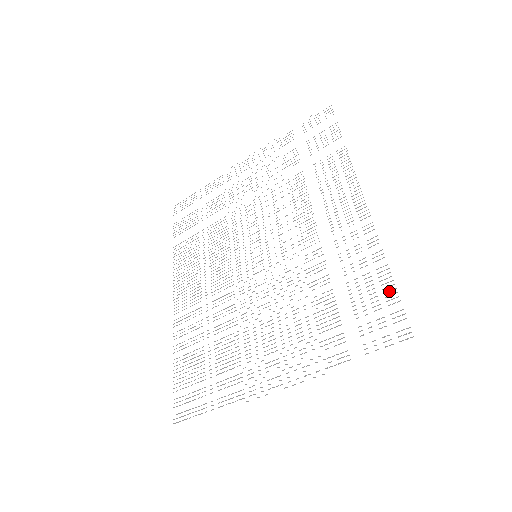
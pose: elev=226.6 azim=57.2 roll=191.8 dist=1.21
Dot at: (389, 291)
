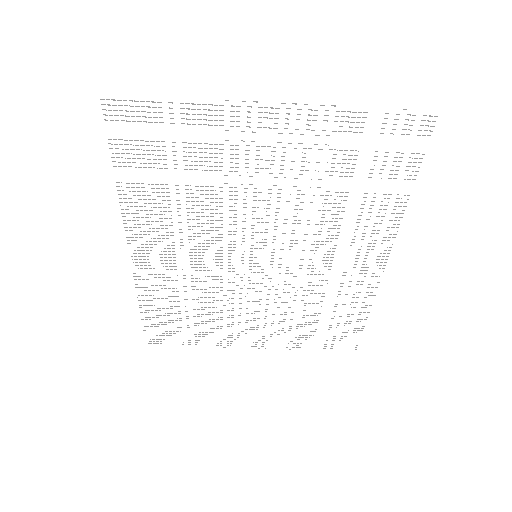
Dot at: occluded
